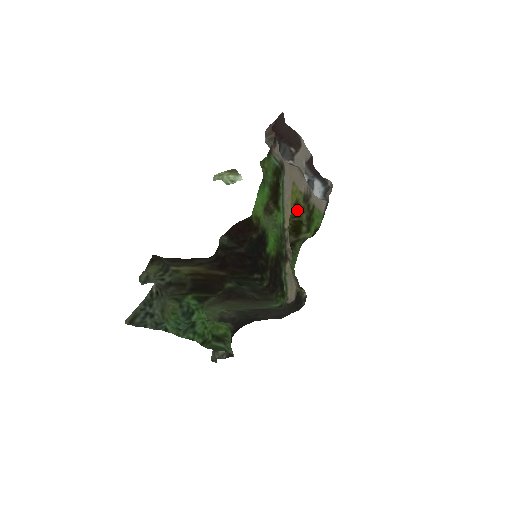
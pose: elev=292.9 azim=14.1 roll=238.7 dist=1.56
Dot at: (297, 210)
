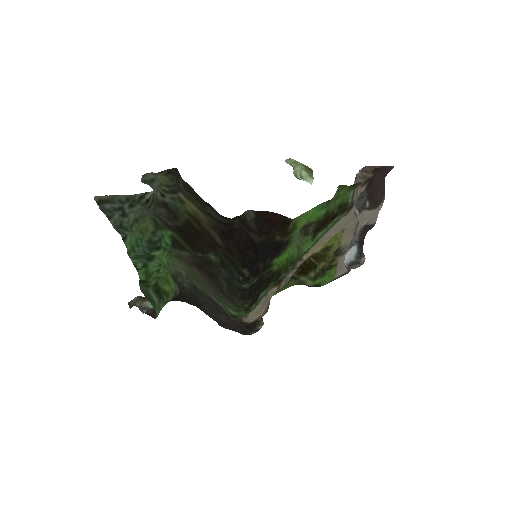
Dot at: (322, 254)
